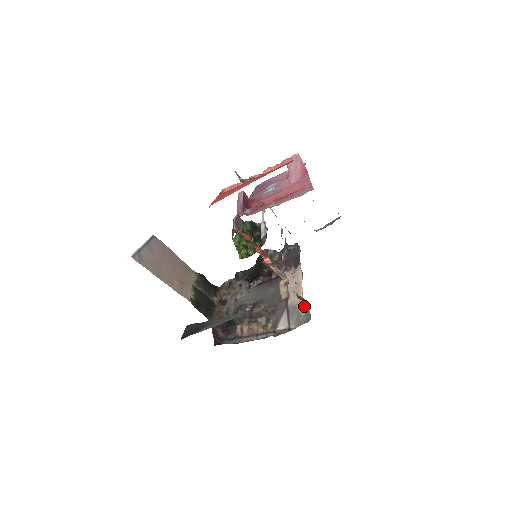
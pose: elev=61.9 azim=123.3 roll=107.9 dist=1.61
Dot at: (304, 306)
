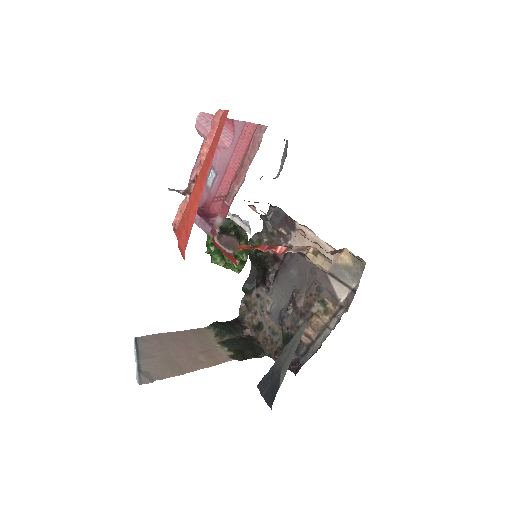
Dot at: (344, 256)
